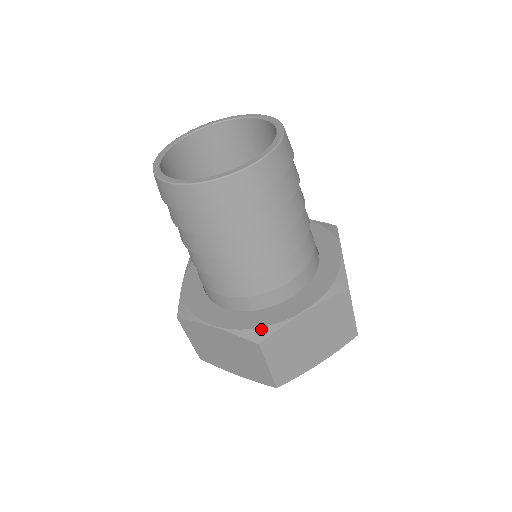
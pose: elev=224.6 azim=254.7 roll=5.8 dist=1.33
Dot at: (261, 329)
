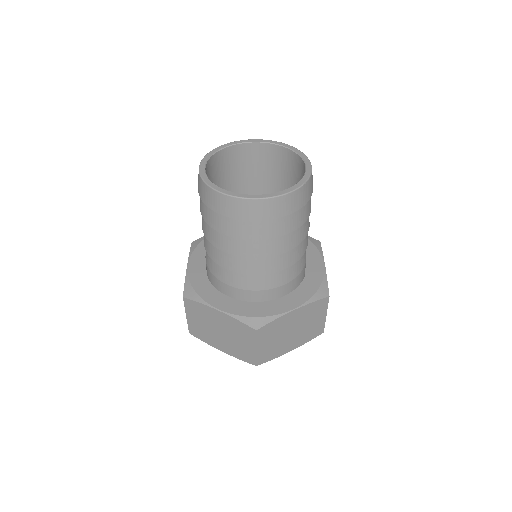
Dot at: (259, 318)
